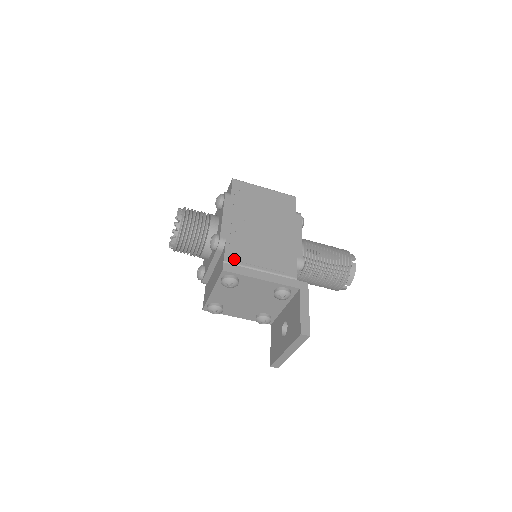
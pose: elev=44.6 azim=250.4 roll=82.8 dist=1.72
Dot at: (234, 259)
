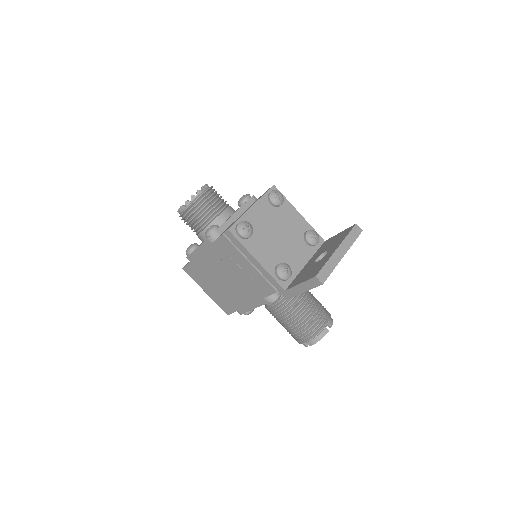
Dot at: occluded
